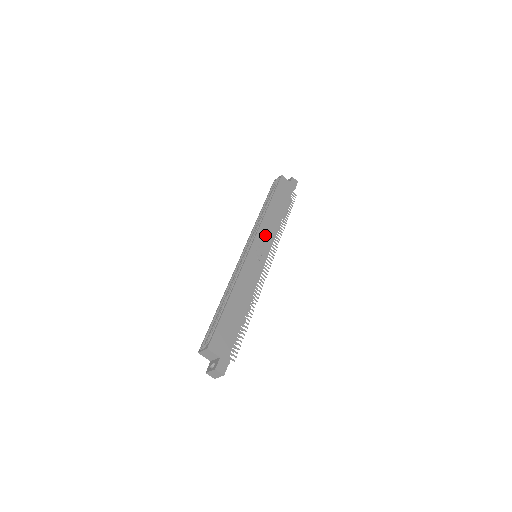
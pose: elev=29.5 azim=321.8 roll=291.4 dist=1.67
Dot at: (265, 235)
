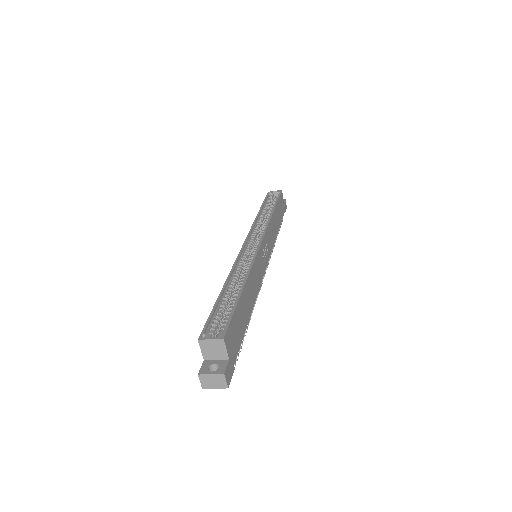
Dot at: (269, 239)
